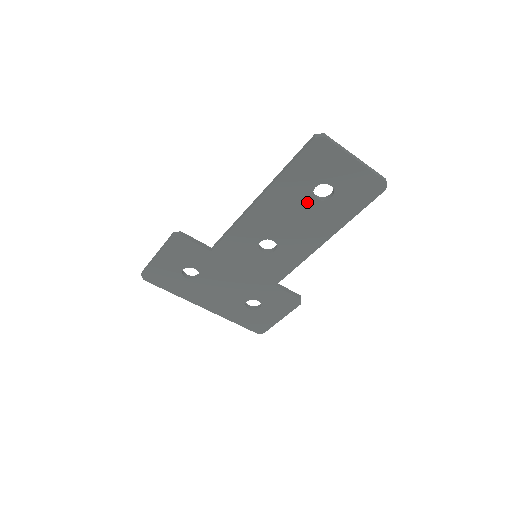
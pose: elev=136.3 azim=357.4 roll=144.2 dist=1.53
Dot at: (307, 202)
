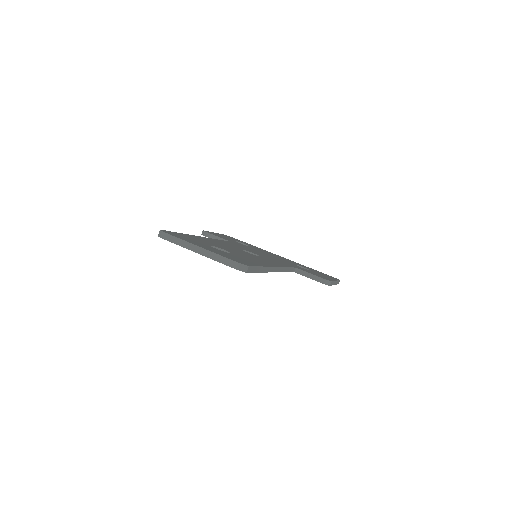
Dot at: occluded
